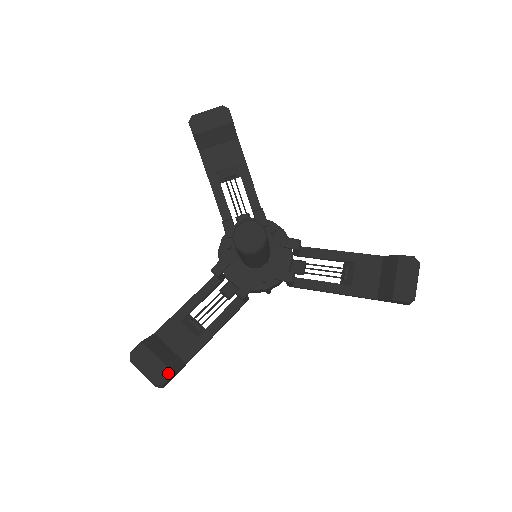
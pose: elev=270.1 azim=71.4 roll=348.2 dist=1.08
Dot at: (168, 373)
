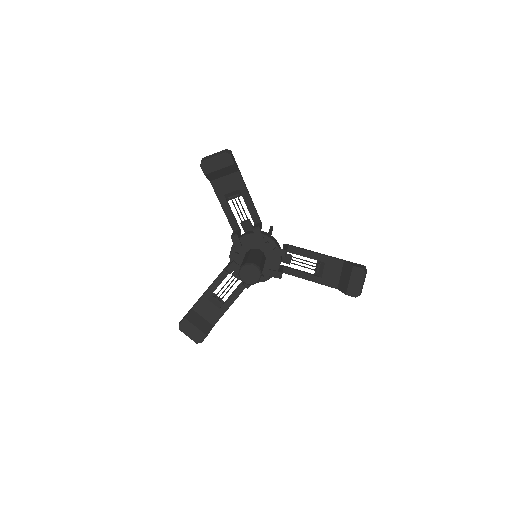
Dot at: (204, 336)
